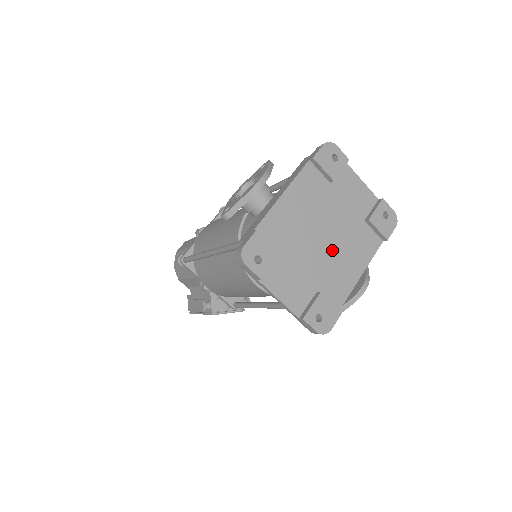
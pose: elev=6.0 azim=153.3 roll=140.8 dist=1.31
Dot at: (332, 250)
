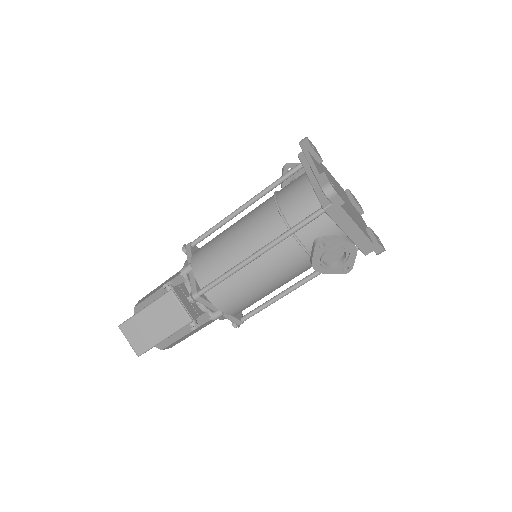
Dot at: (345, 203)
